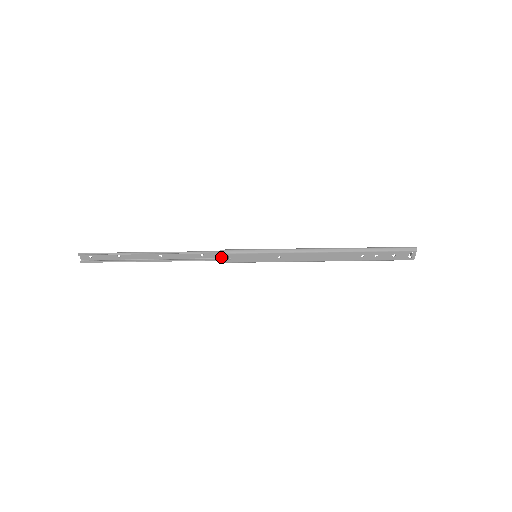
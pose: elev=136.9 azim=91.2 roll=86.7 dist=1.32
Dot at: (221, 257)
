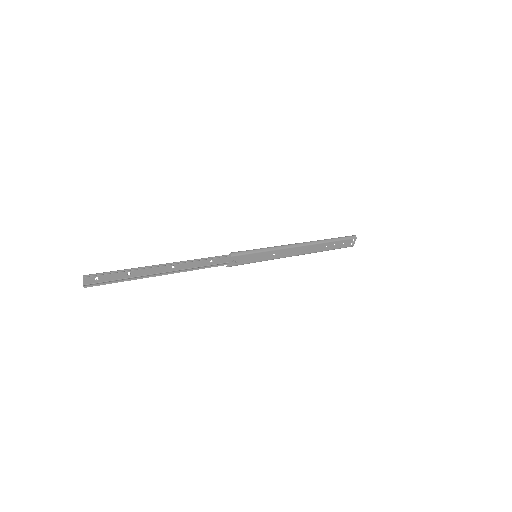
Dot at: (230, 260)
